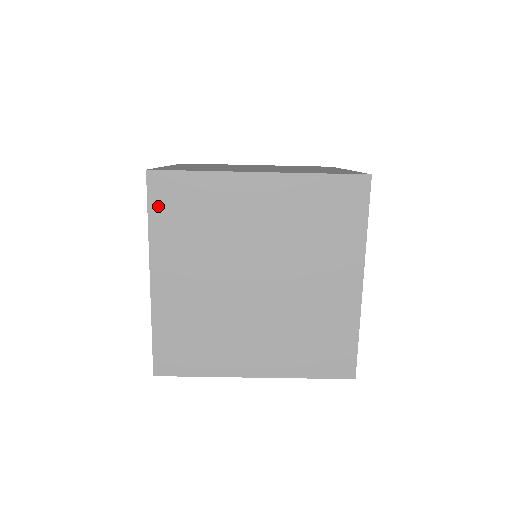
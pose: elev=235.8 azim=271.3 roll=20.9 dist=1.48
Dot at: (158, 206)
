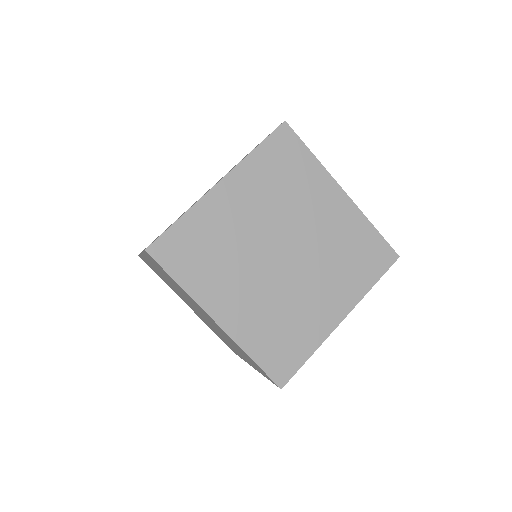
Dot at: (270, 146)
